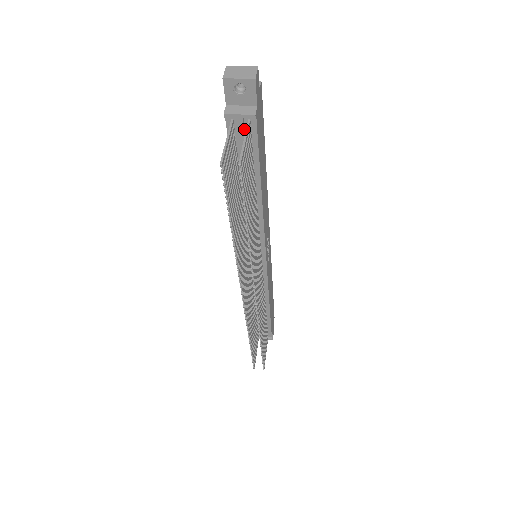
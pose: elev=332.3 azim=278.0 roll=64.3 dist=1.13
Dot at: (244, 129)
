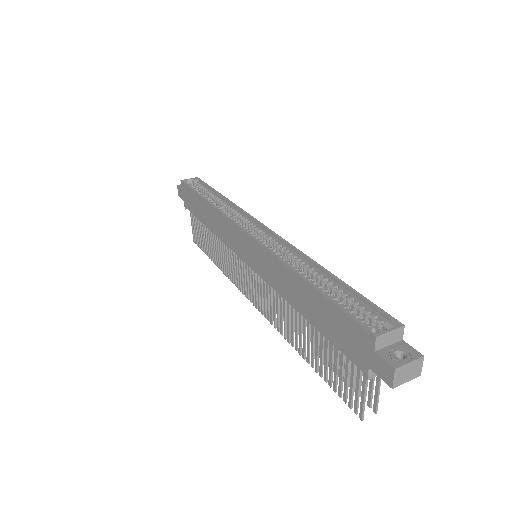
Dot at: occluded
